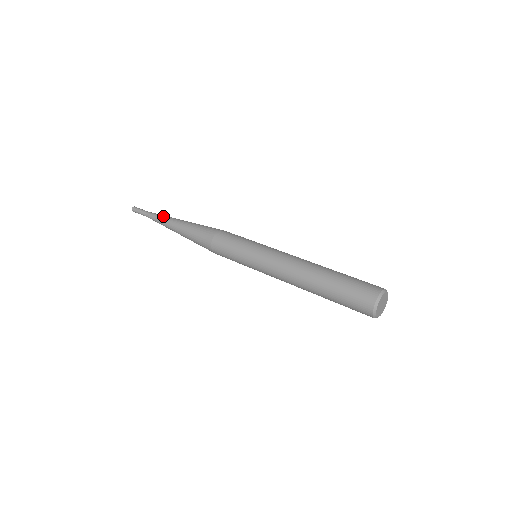
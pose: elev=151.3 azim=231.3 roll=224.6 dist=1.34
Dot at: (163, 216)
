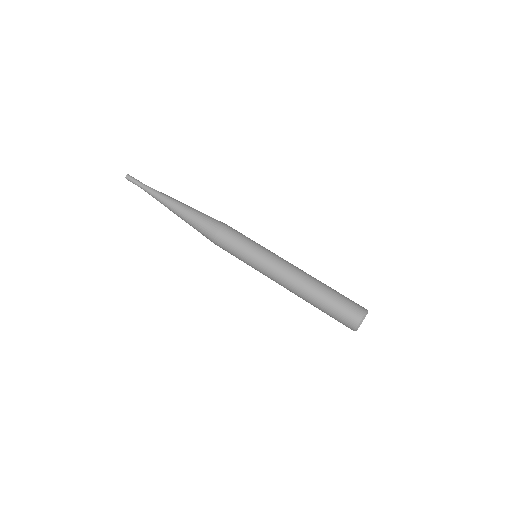
Dot at: (163, 194)
